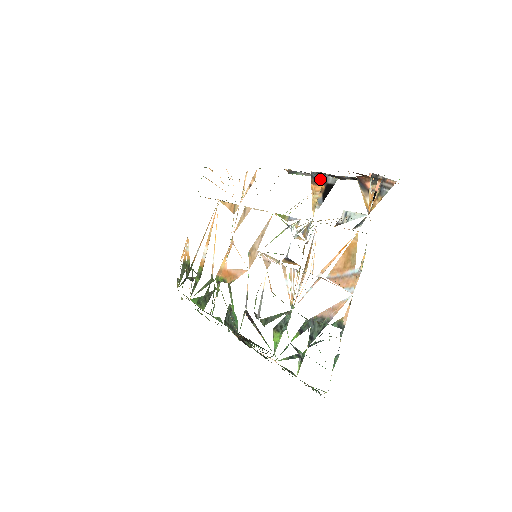
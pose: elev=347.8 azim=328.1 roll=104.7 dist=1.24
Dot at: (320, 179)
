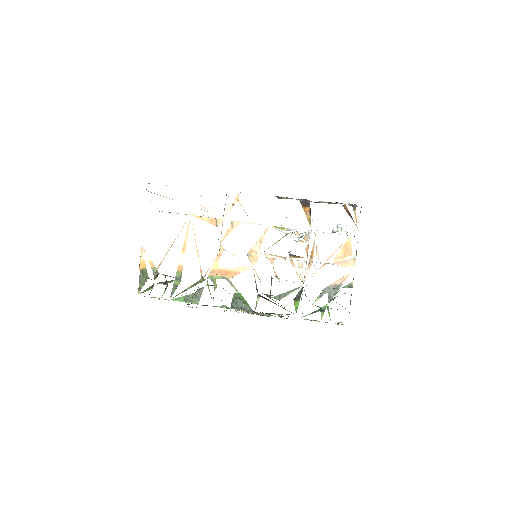
Dot at: (305, 203)
